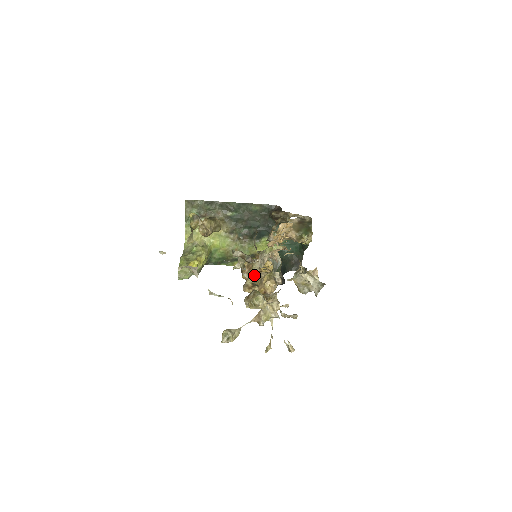
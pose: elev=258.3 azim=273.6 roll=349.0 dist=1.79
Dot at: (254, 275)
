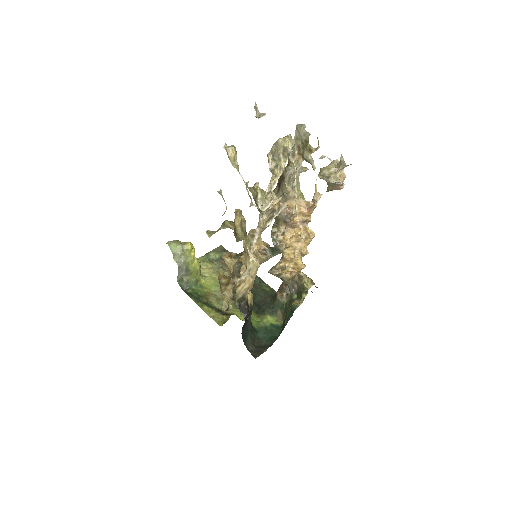
Dot at: occluded
